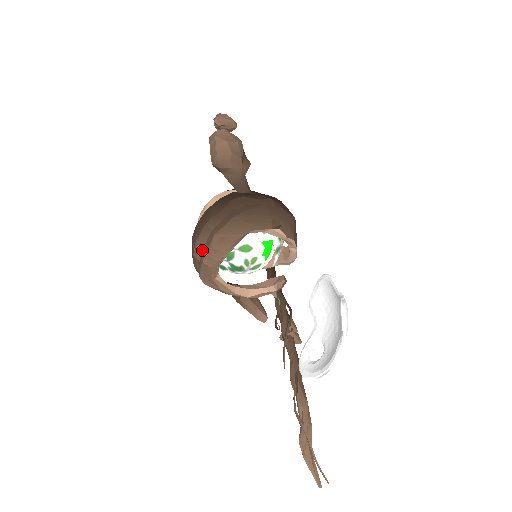
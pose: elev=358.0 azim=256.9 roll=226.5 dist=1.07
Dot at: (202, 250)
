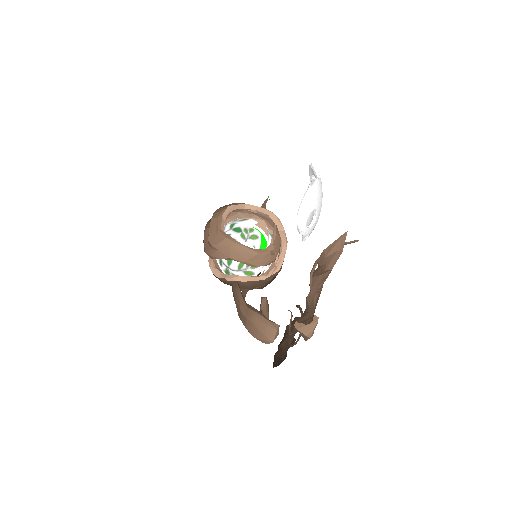
Dot at: occluded
